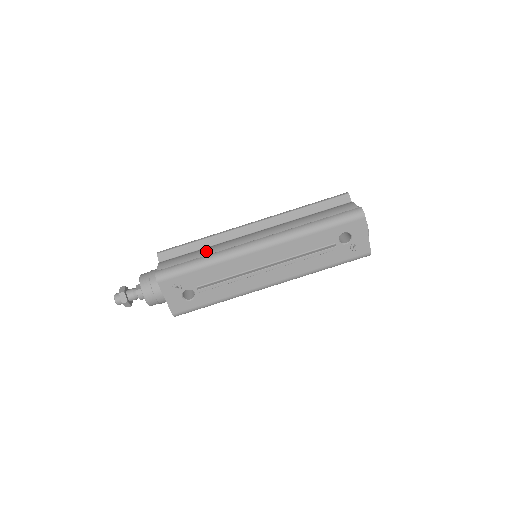
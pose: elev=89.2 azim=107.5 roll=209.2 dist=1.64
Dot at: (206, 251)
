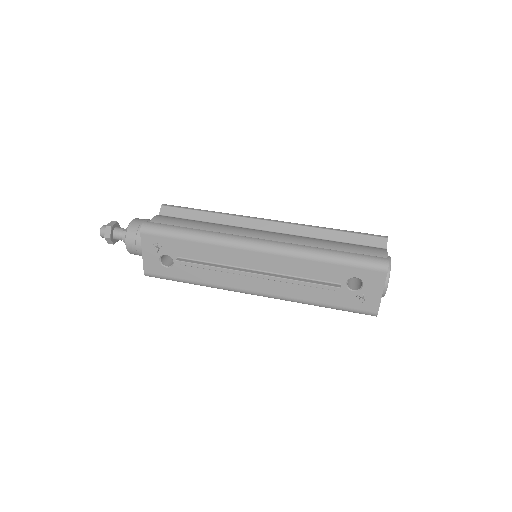
Dot at: (206, 226)
